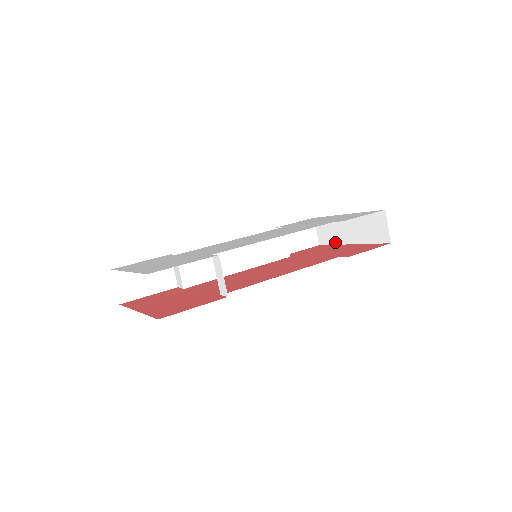
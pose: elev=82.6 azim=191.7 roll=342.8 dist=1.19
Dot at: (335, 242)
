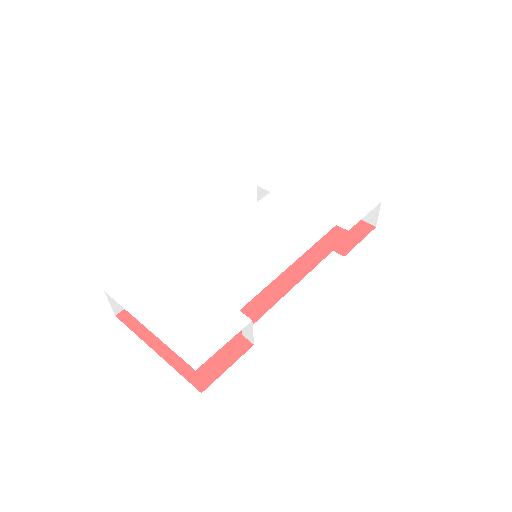
Dot at: occluded
